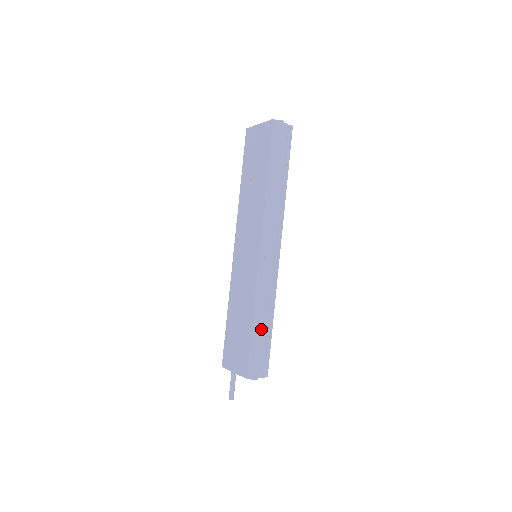
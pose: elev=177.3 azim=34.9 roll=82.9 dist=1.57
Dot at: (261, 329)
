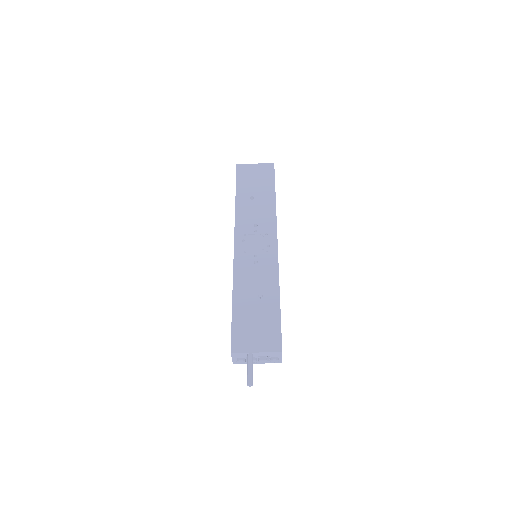
Dot at: occluded
